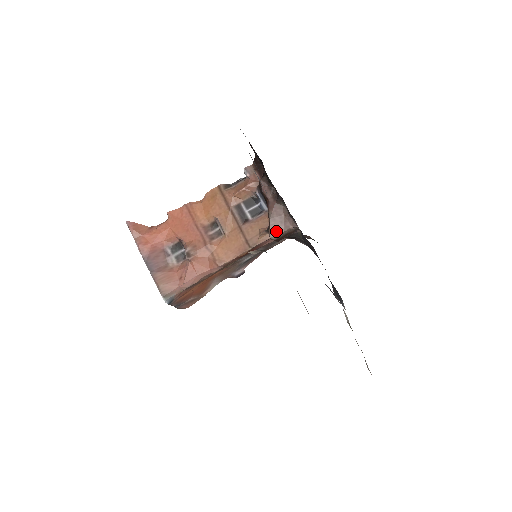
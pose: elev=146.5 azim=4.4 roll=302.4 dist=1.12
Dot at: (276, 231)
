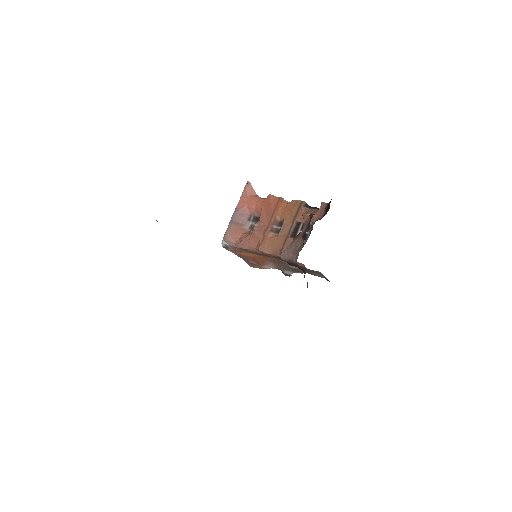
Dot at: (286, 254)
